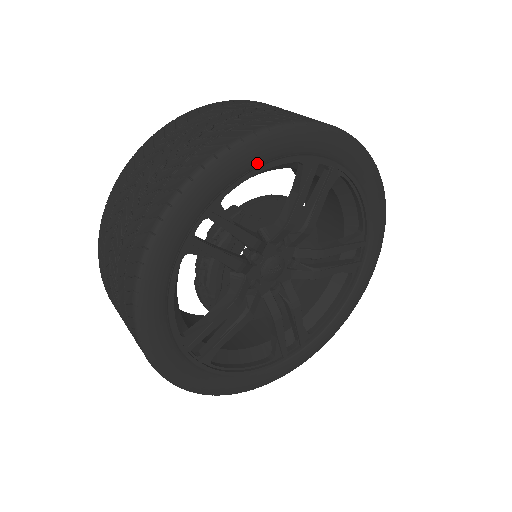
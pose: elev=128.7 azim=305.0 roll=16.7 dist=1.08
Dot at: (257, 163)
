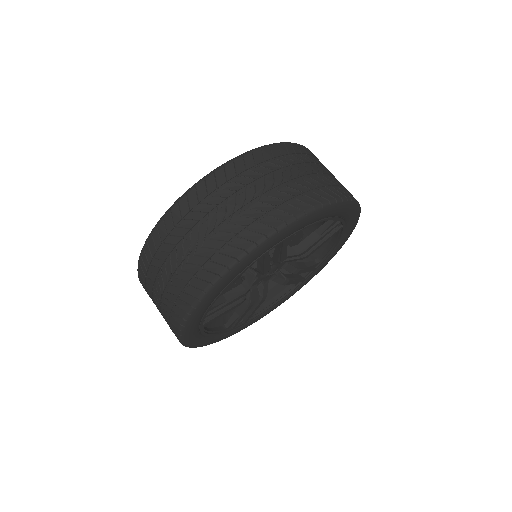
Dot at: (324, 218)
